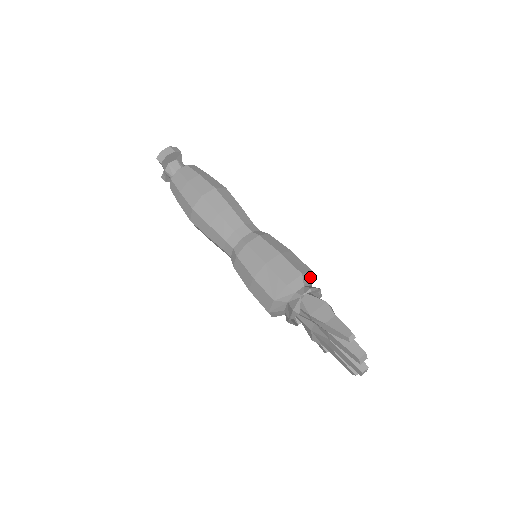
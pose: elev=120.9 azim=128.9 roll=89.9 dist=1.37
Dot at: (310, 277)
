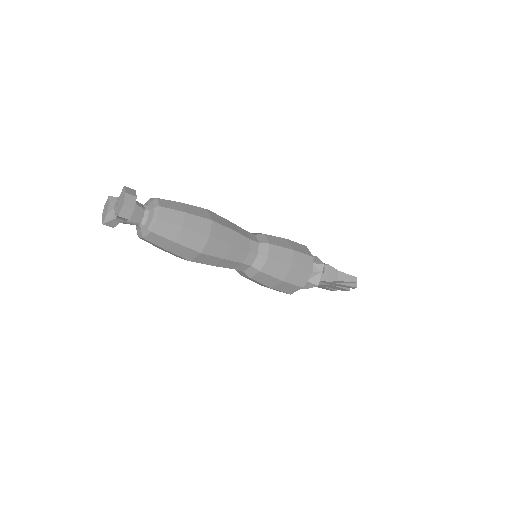
Dot at: occluded
